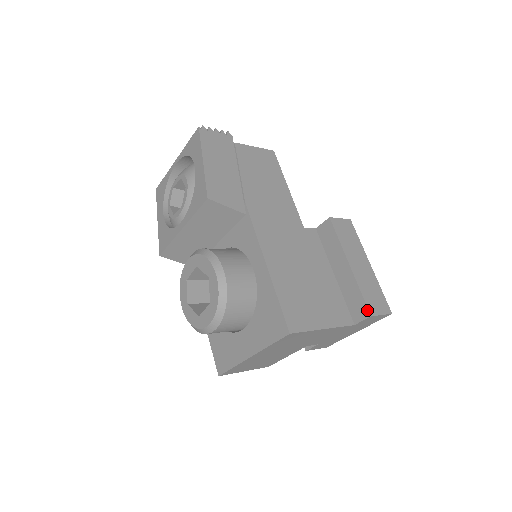
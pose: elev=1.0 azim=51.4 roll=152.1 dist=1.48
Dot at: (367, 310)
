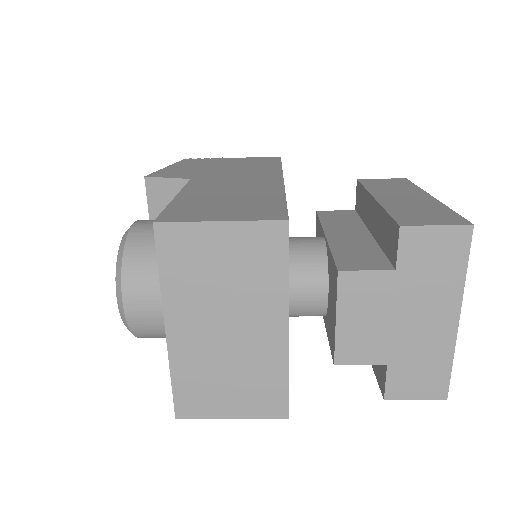
Dot at: (395, 224)
